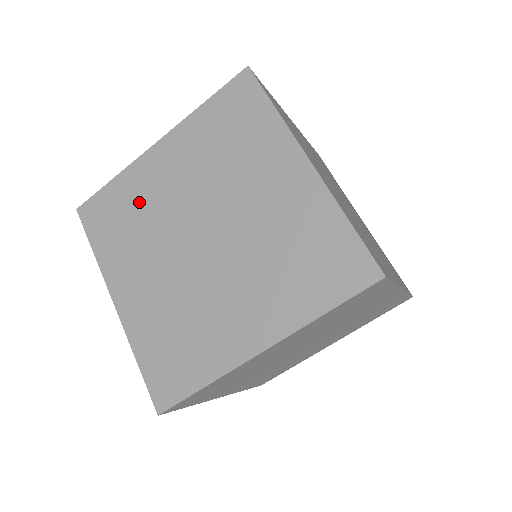
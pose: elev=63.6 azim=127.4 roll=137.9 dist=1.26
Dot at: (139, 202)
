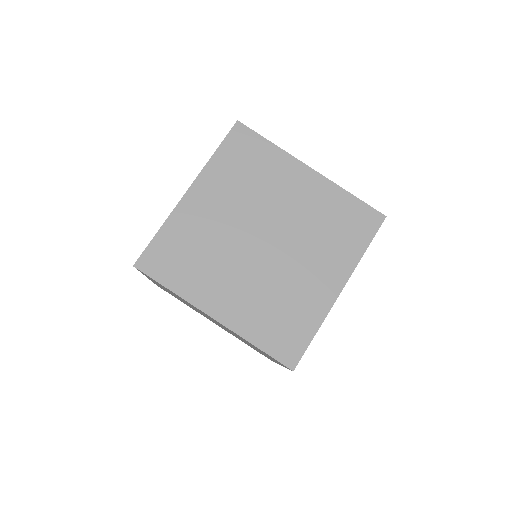
Dot at: (196, 237)
